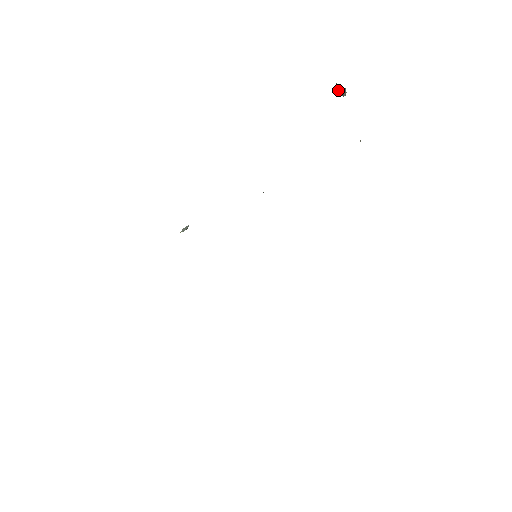
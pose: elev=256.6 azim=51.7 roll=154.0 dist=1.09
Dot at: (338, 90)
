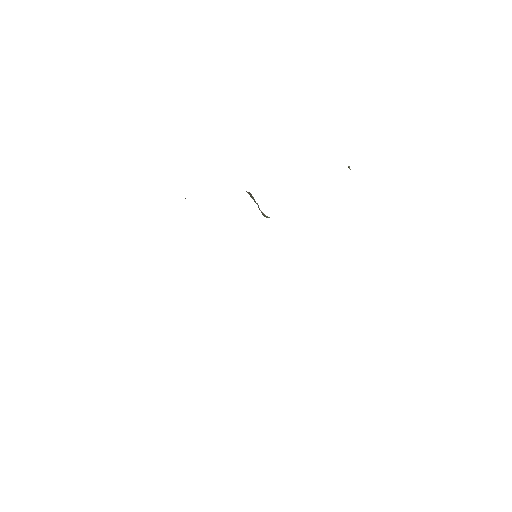
Dot at: occluded
